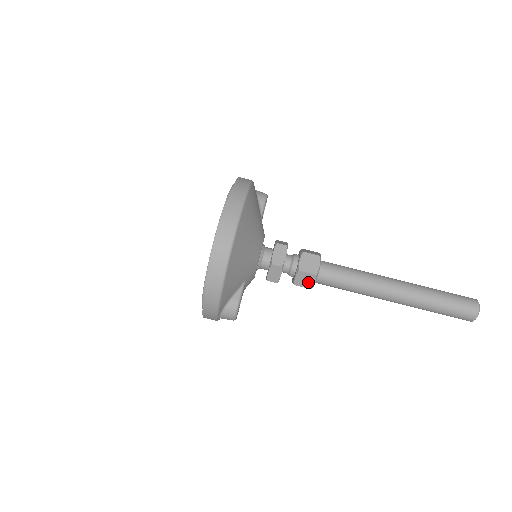
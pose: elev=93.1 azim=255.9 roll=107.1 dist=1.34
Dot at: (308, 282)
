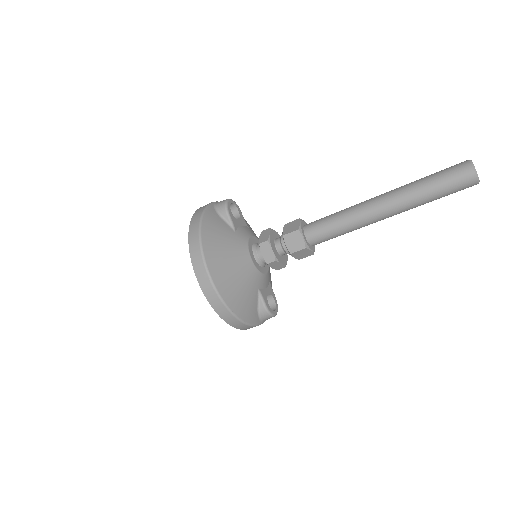
Dot at: (306, 253)
